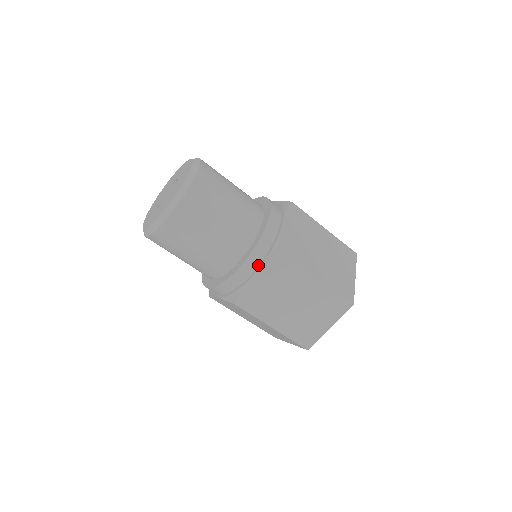
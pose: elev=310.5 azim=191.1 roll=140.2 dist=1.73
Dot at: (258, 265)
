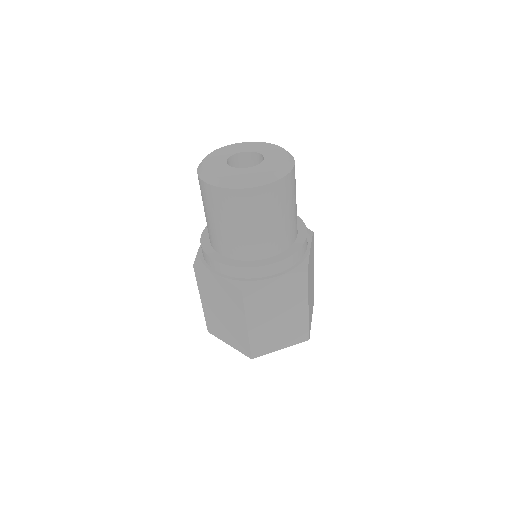
Dot at: (226, 274)
